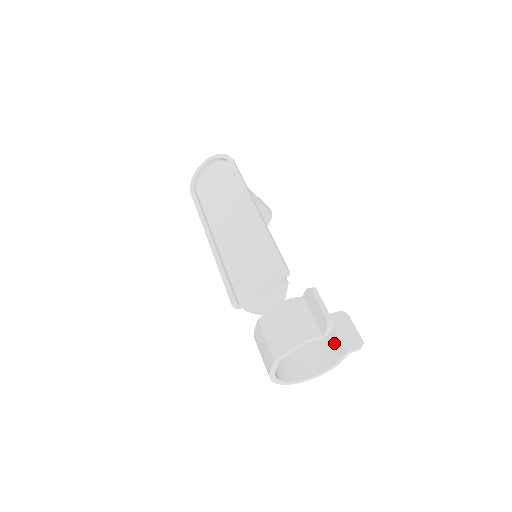
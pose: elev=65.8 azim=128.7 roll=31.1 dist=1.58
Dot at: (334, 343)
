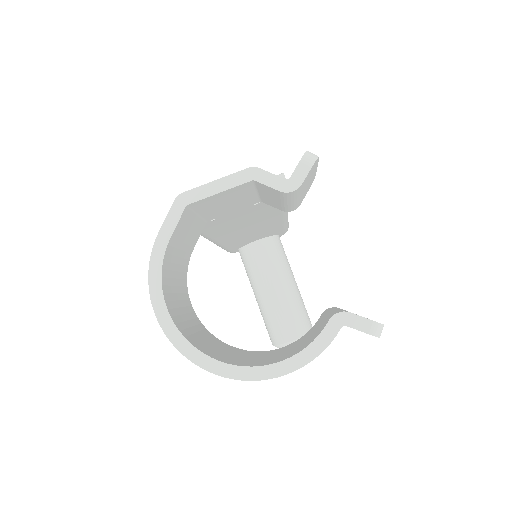
Dot at: (318, 327)
